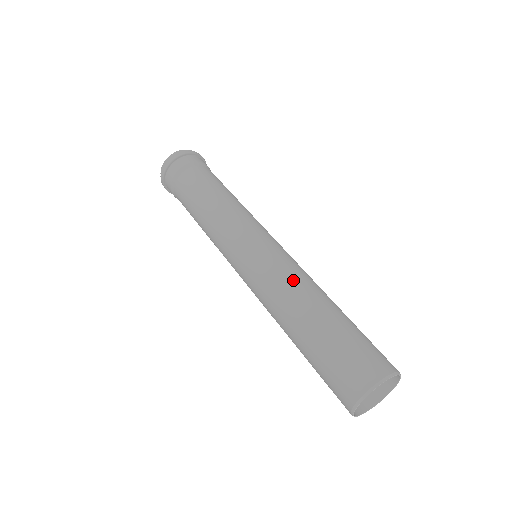
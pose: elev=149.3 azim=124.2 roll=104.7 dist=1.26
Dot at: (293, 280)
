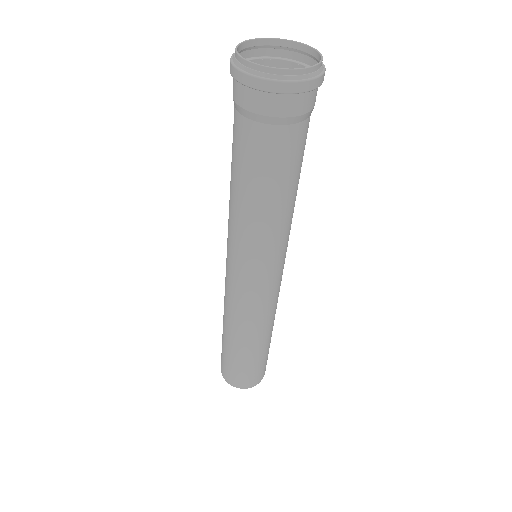
Dot at: (240, 322)
